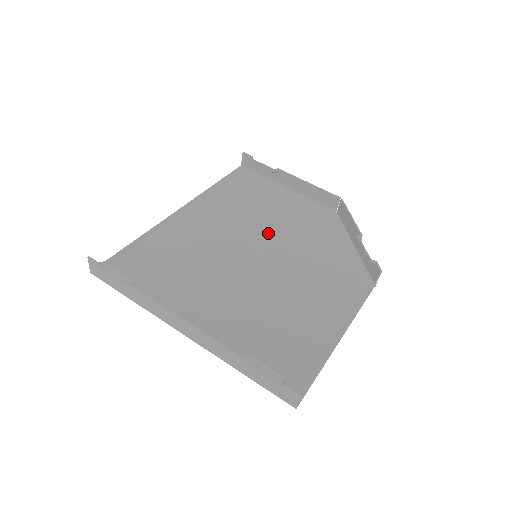
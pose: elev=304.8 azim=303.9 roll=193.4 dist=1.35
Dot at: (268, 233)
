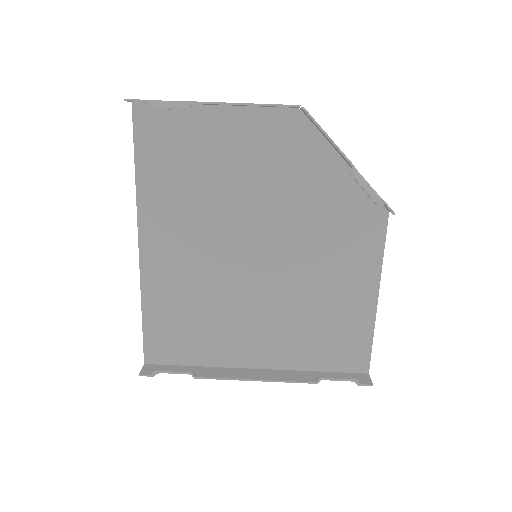
Dot at: (246, 213)
